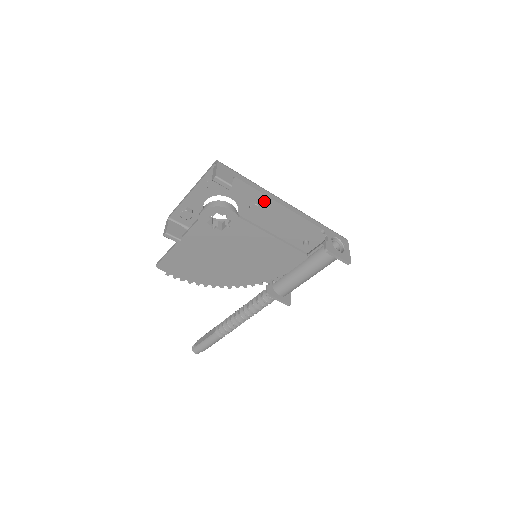
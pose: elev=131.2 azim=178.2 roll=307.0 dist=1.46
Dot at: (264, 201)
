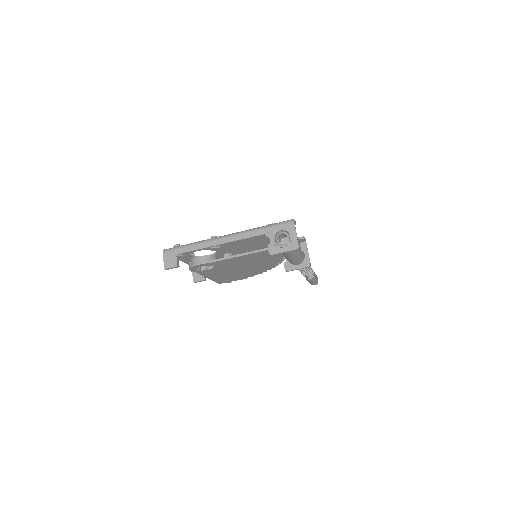
Dot at: occluded
